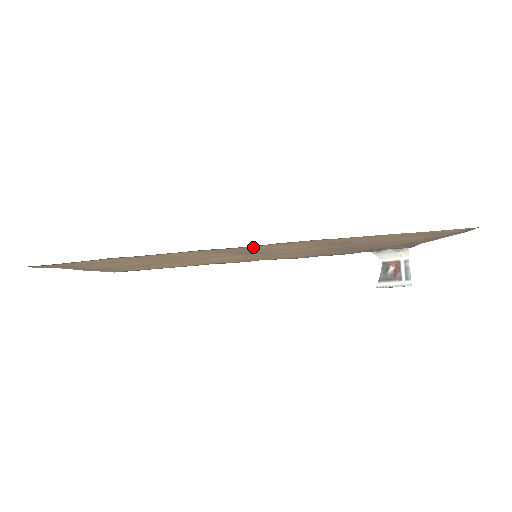
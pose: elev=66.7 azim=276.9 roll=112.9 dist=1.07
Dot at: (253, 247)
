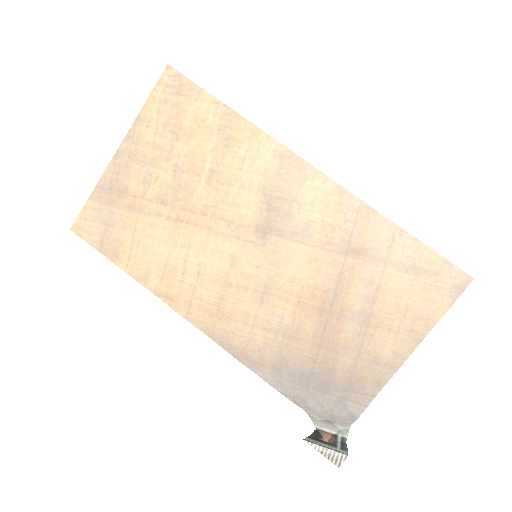
Dot at: (311, 182)
